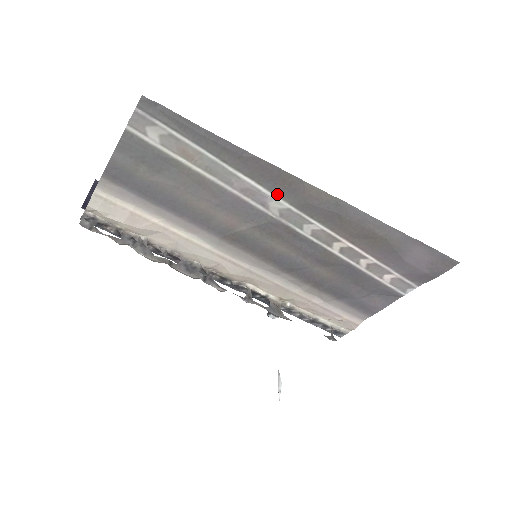
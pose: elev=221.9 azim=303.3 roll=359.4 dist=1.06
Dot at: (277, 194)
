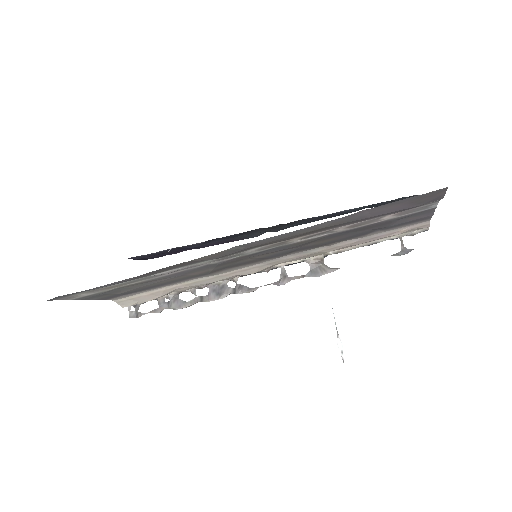
Dot at: (190, 264)
